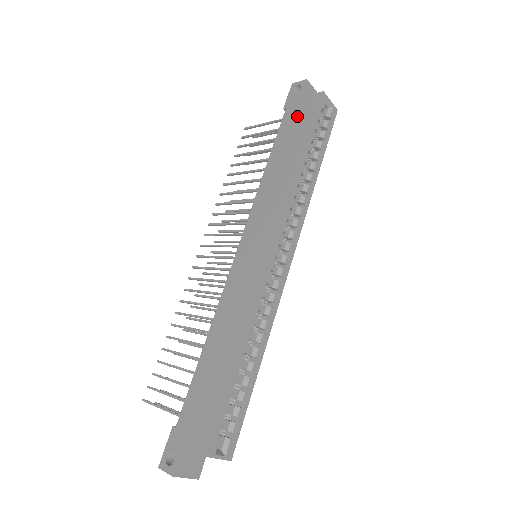
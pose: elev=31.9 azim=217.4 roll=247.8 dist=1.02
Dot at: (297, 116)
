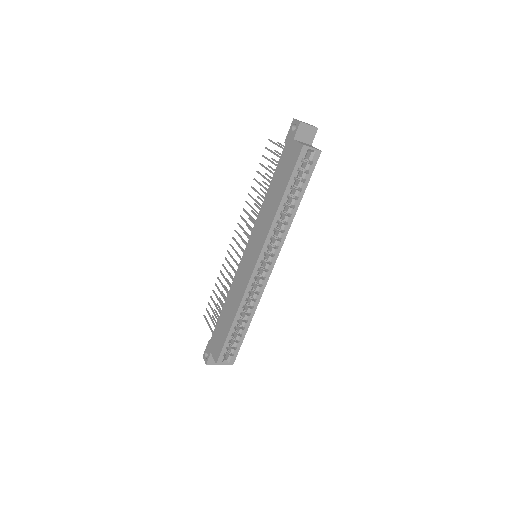
Dot at: (287, 158)
